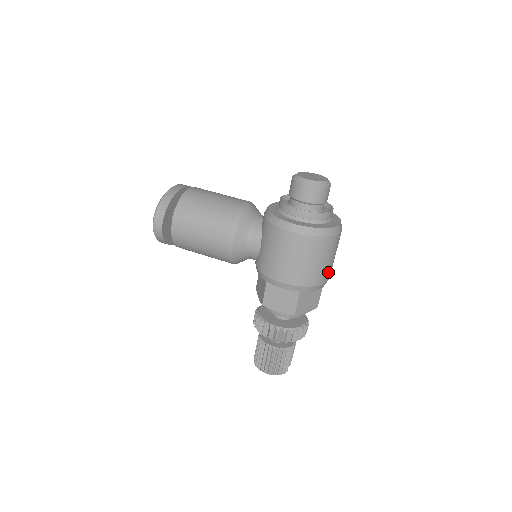
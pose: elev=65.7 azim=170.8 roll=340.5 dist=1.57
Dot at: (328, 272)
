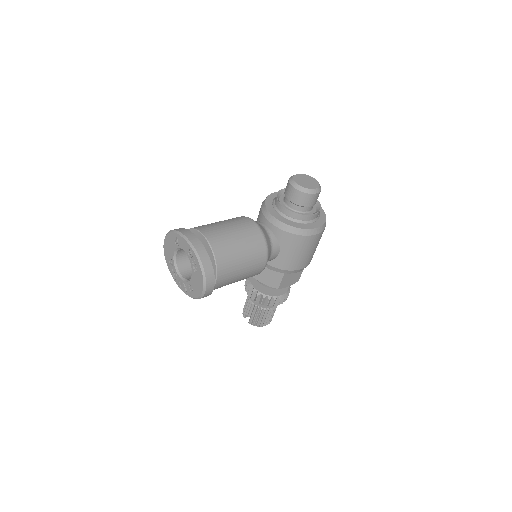
Dot at: occluded
